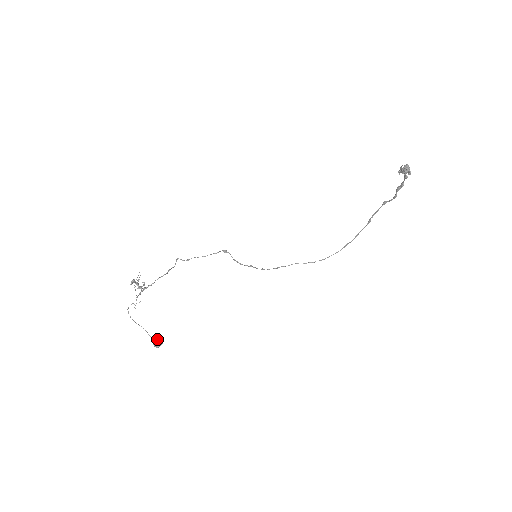
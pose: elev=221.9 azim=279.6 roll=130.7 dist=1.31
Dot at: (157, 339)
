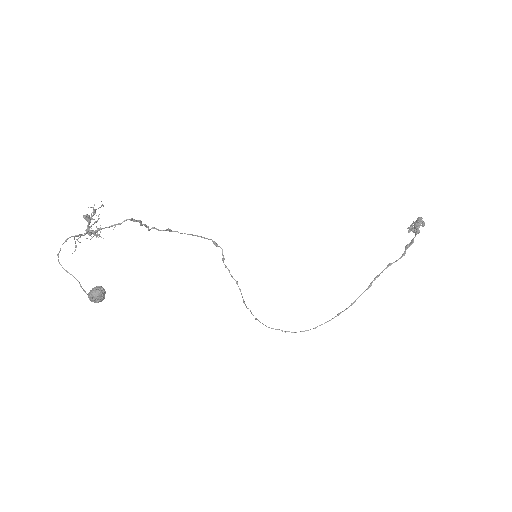
Dot at: (99, 287)
